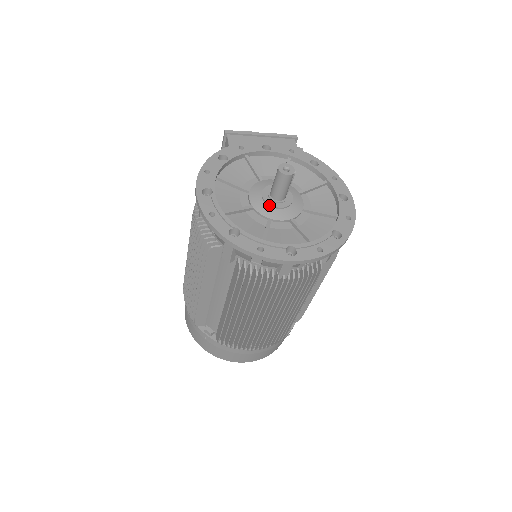
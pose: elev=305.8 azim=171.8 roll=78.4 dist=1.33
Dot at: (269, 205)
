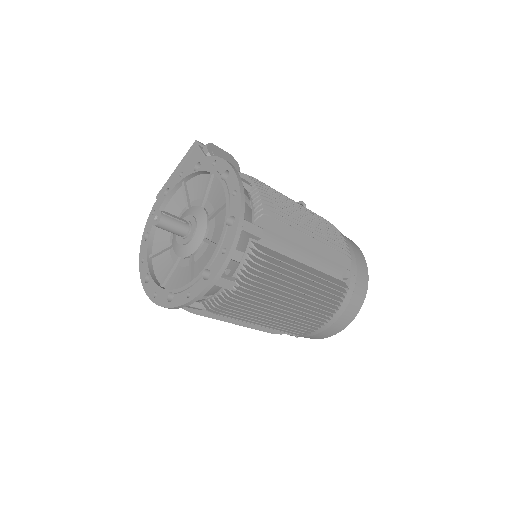
Dot at: (184, 245)
